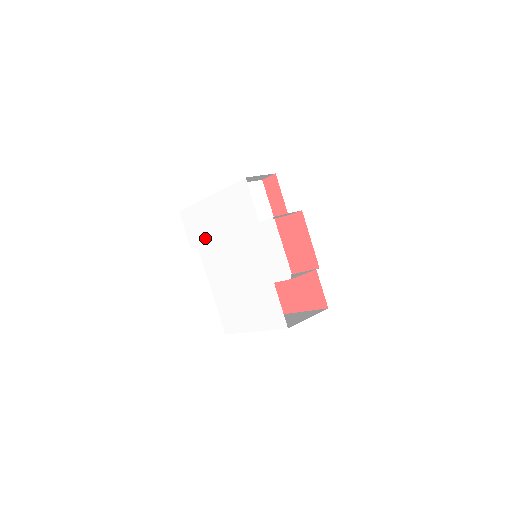
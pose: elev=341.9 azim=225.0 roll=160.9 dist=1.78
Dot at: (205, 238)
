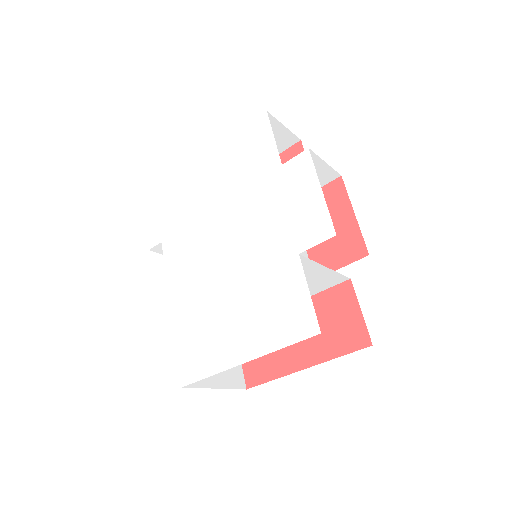
Dot at: (179, 224)
